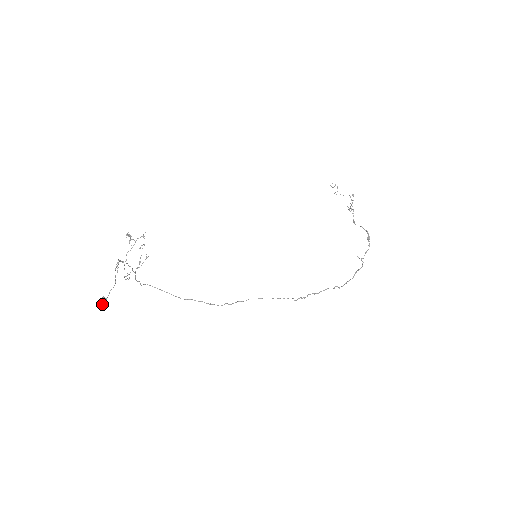
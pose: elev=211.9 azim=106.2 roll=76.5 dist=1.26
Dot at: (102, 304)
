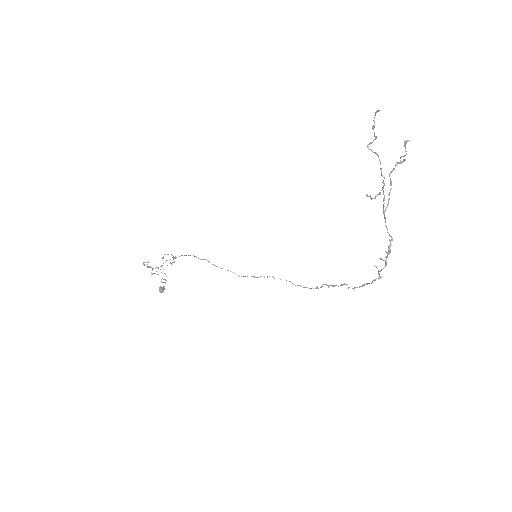
Dot at: (161, 292)
